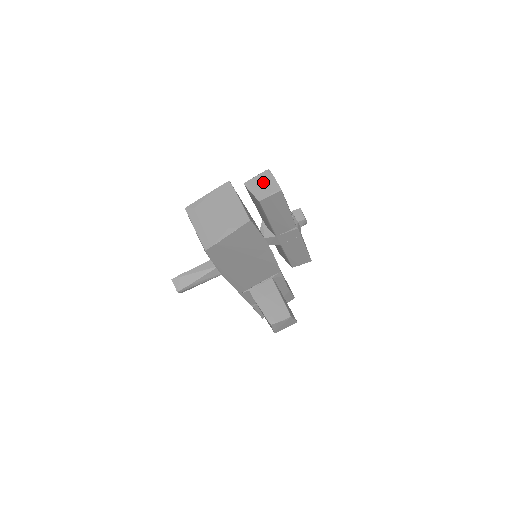
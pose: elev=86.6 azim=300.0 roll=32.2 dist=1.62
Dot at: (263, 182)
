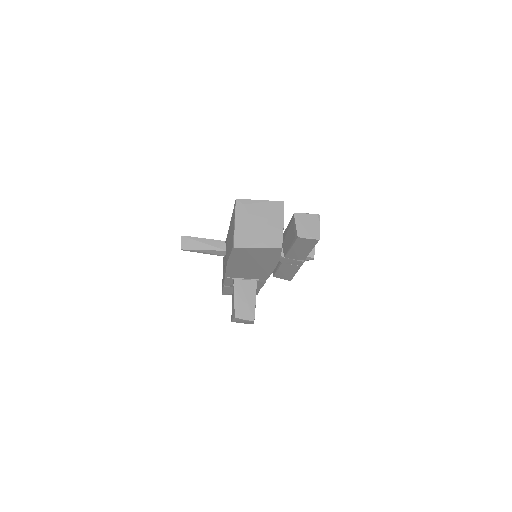
Dot at: (310, 223)
